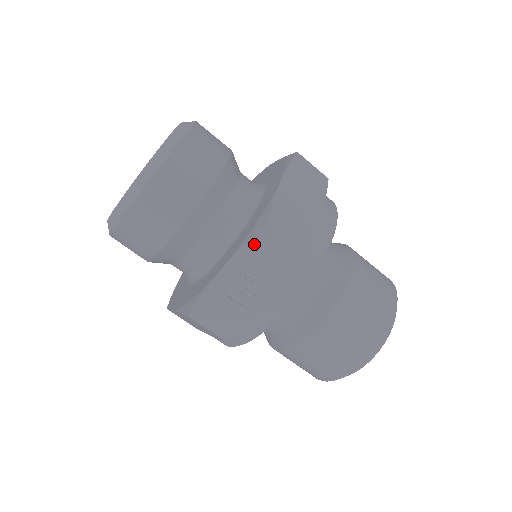
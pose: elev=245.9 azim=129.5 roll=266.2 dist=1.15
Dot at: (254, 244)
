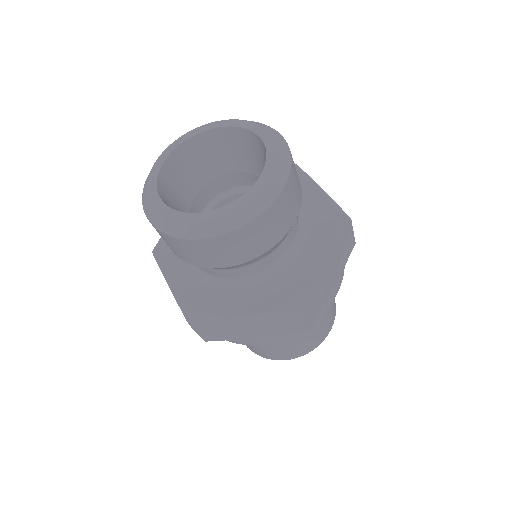
Dot at: (342, 238)
